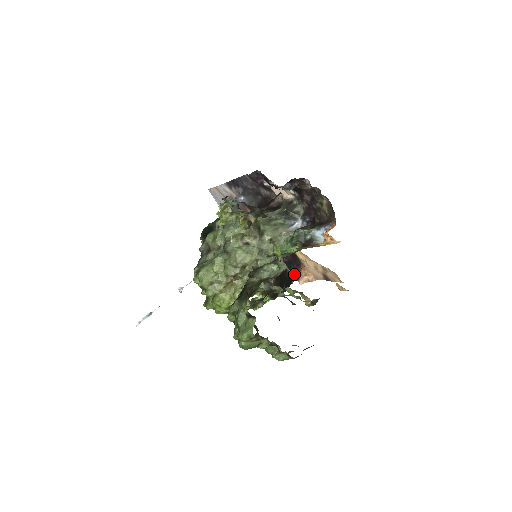
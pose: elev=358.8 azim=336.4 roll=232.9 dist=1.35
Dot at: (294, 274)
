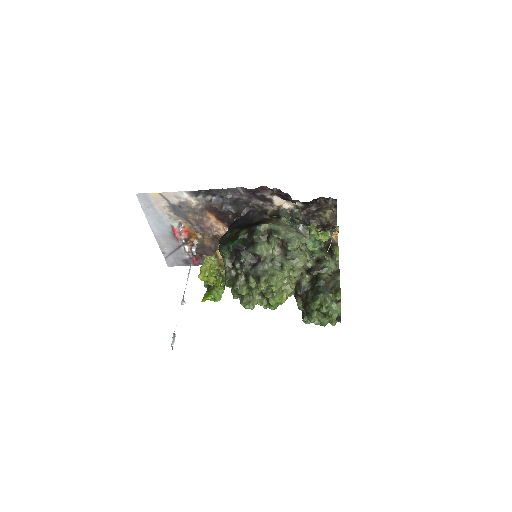
Dot at: occluded
